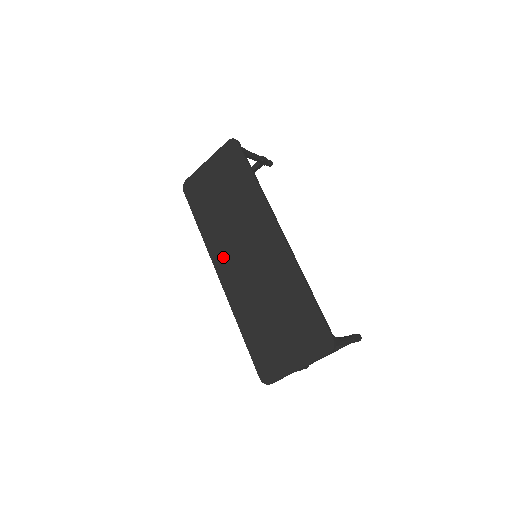
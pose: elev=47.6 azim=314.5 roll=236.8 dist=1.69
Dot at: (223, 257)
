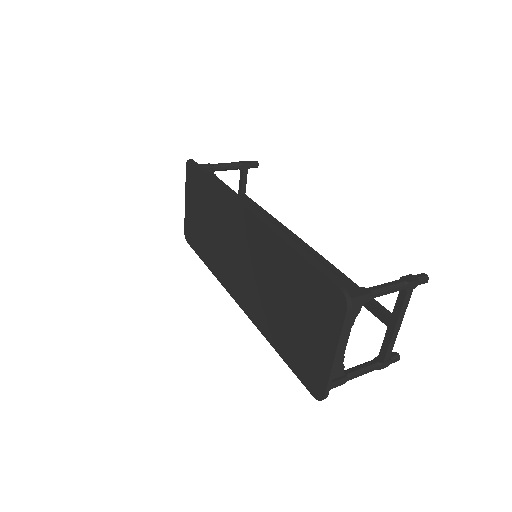
Dot at: (230, 279)
